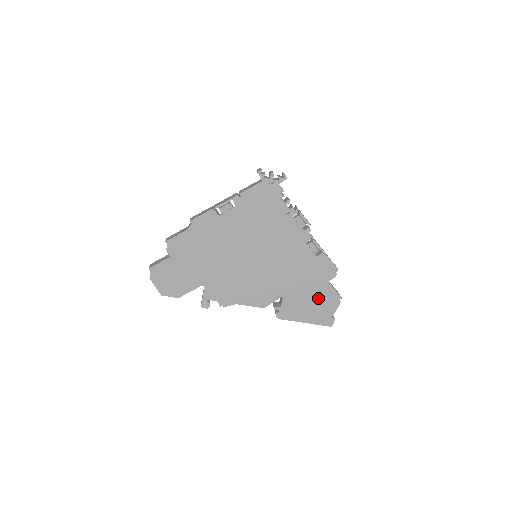
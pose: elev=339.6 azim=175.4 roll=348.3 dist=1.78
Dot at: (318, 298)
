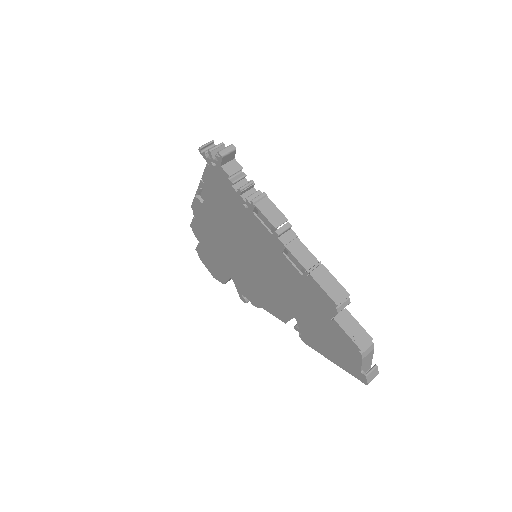
Dot at: (332, 336)
